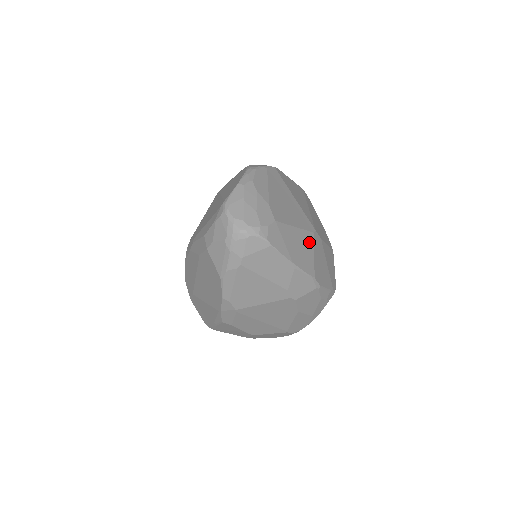
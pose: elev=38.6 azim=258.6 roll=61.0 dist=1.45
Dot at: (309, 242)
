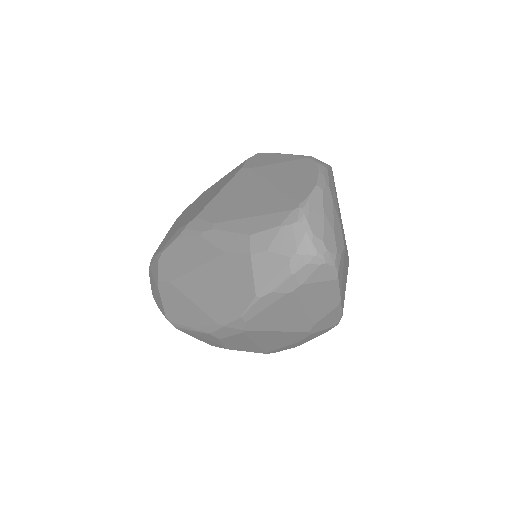
Dot at: (347, 272)
